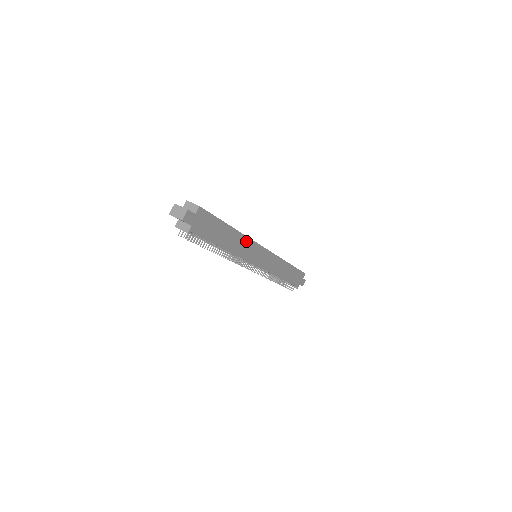
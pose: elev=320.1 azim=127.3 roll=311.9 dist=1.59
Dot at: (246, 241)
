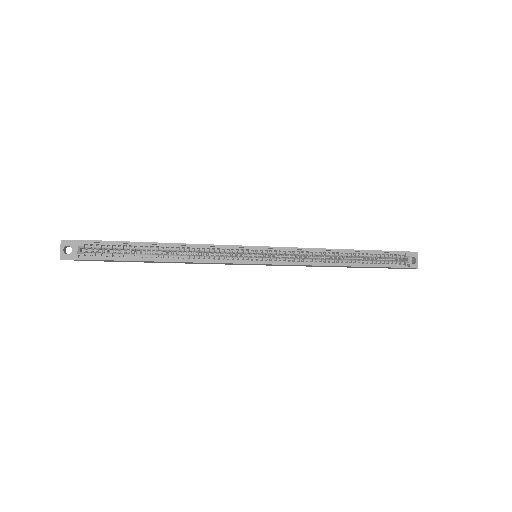
Dot at: (202, 262)
